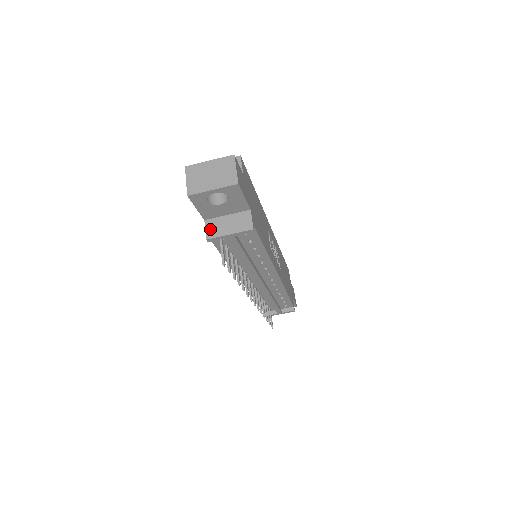
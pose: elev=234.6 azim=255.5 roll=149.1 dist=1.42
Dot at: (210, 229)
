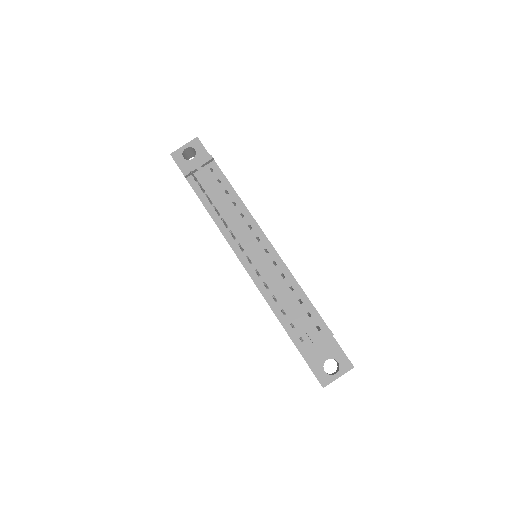
Dot at: occluded
